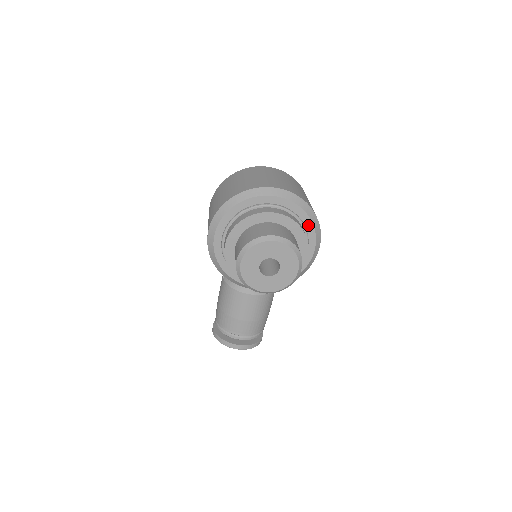
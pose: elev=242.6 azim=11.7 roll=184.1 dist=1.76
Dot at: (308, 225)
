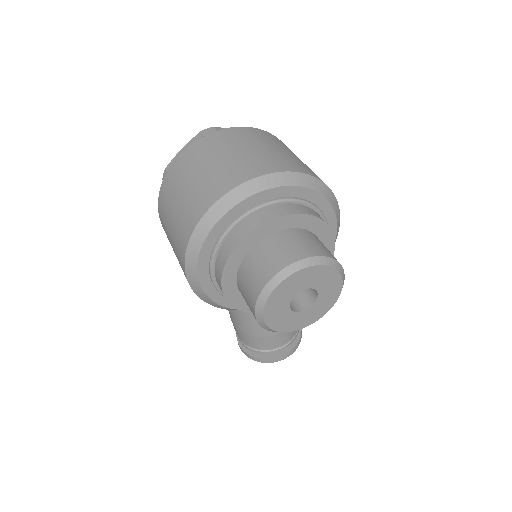
Dot at: (318, 201)
